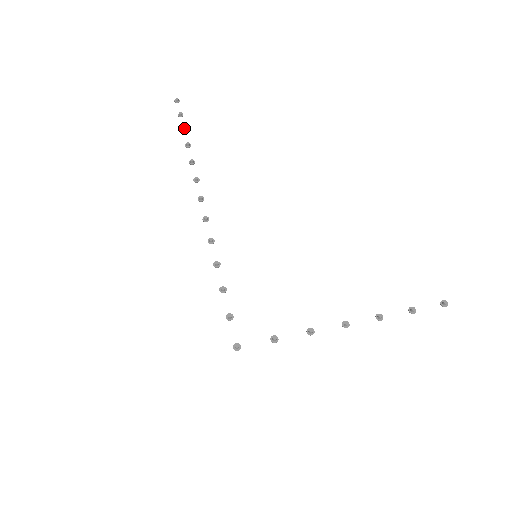
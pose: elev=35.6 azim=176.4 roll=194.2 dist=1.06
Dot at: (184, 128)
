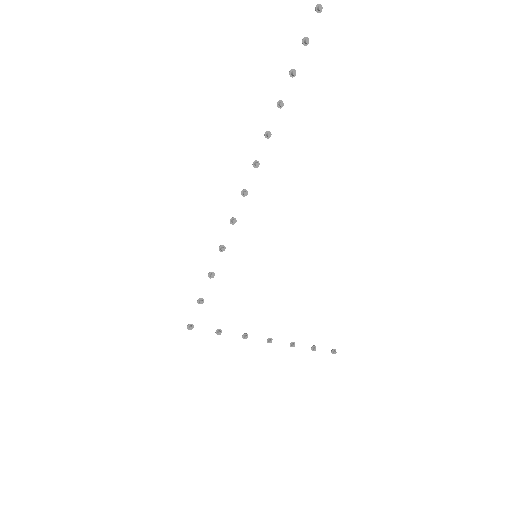
Dot at: (307, 42)
